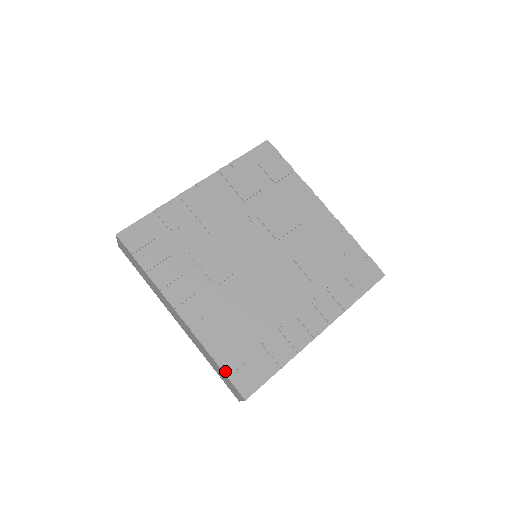
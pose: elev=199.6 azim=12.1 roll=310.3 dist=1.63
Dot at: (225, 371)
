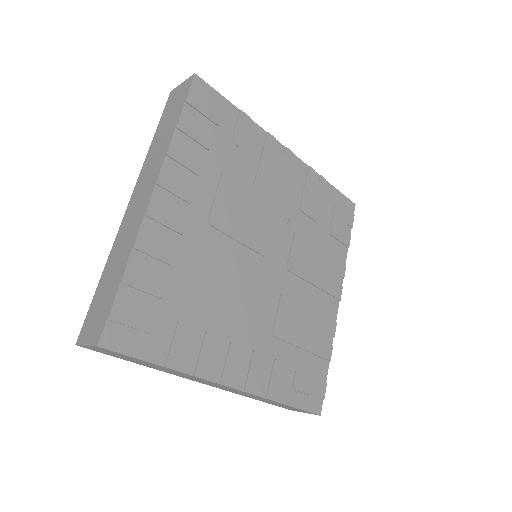
Dot at: (120, 293)
